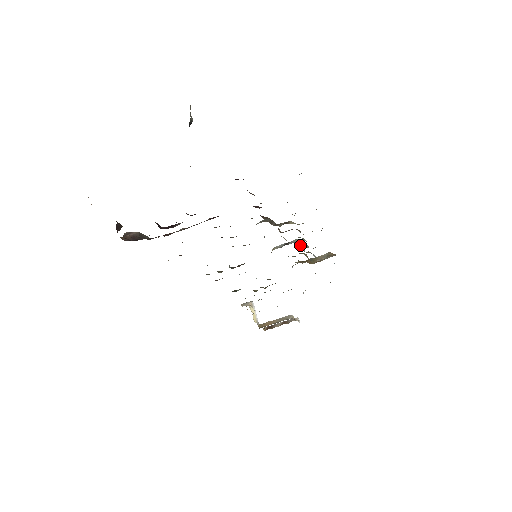
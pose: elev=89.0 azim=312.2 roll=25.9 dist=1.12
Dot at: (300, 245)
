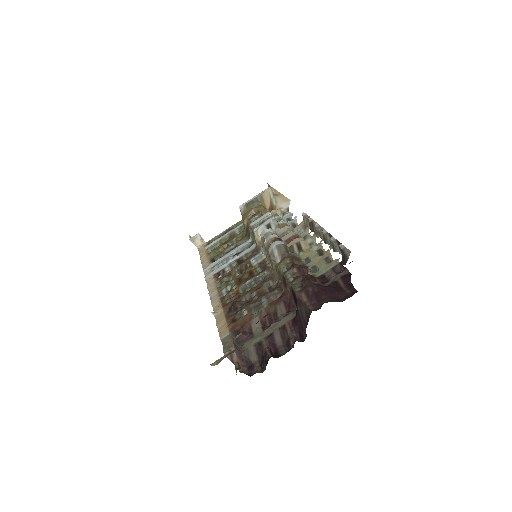
Dot at: (282, 227)
